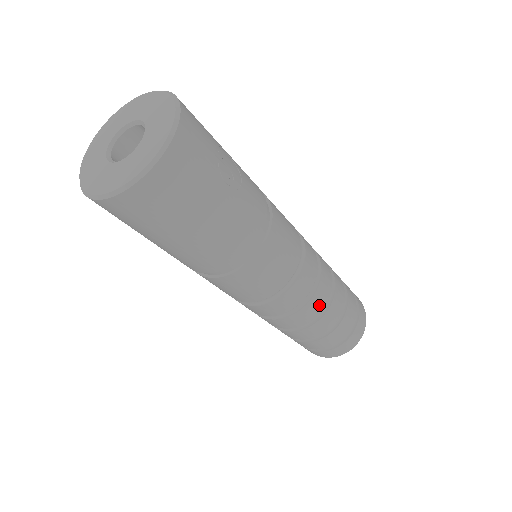
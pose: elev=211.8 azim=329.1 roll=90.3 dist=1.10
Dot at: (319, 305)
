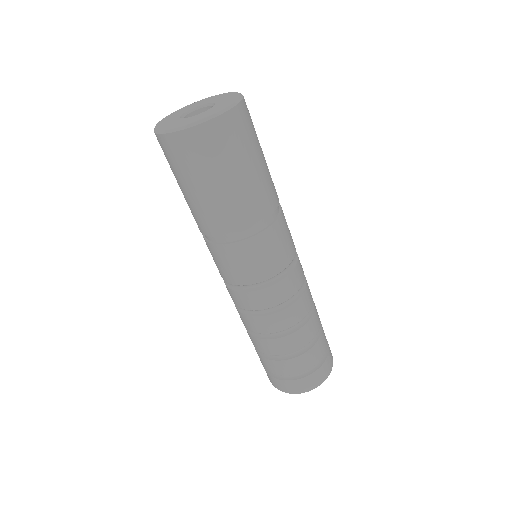
Dot at: (310, 297)
